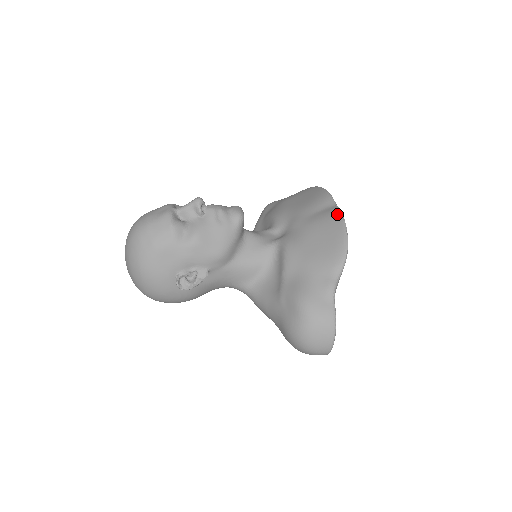
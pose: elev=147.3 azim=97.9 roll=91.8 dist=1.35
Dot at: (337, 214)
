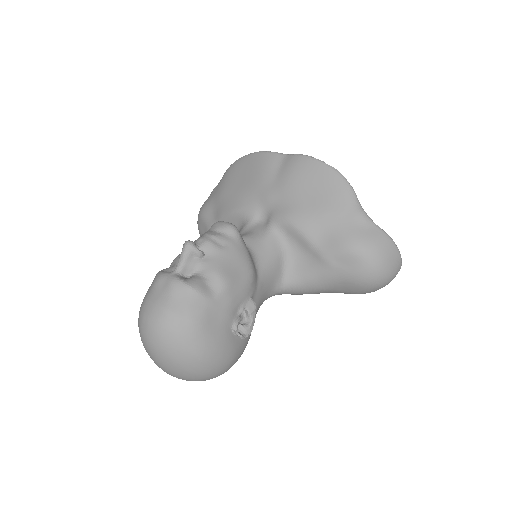
Dot at: (301, 158)
